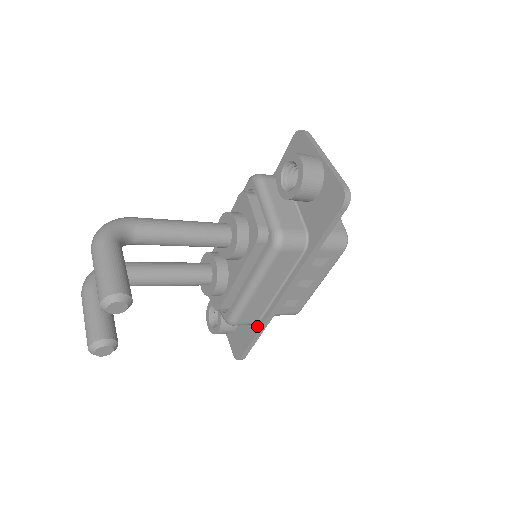
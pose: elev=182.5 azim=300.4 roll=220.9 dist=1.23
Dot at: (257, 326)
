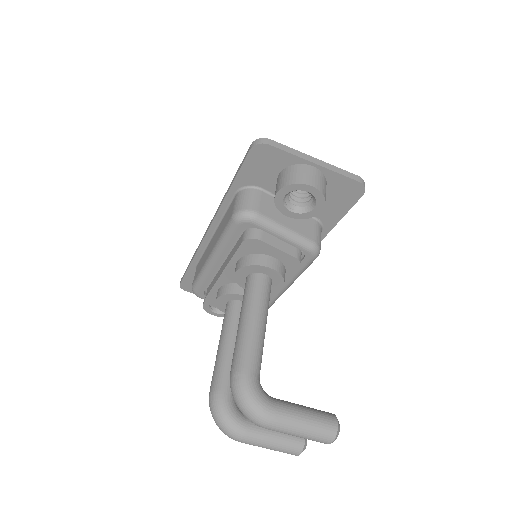
Dot at: occluded
